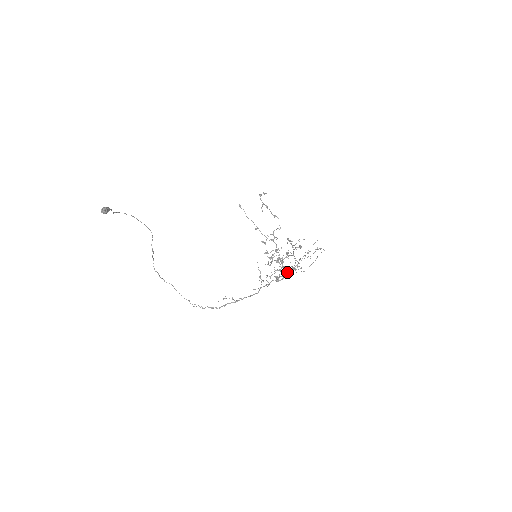
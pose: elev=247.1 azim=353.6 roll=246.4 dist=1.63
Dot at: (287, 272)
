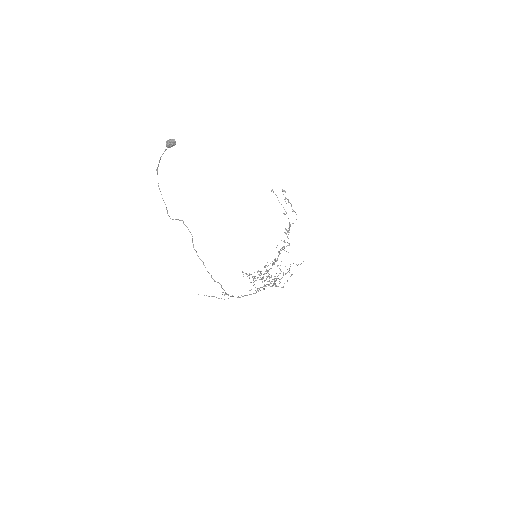
Dot at: occluded
